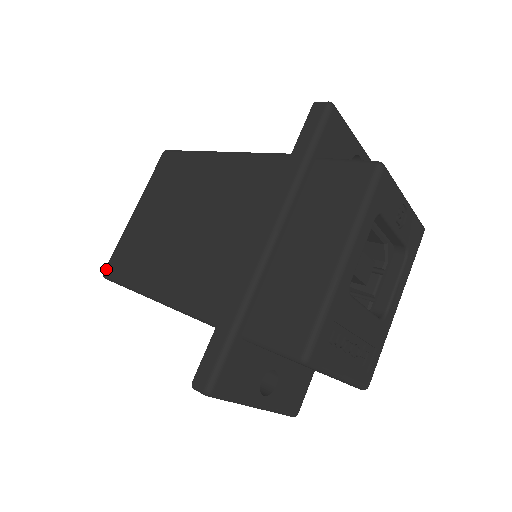
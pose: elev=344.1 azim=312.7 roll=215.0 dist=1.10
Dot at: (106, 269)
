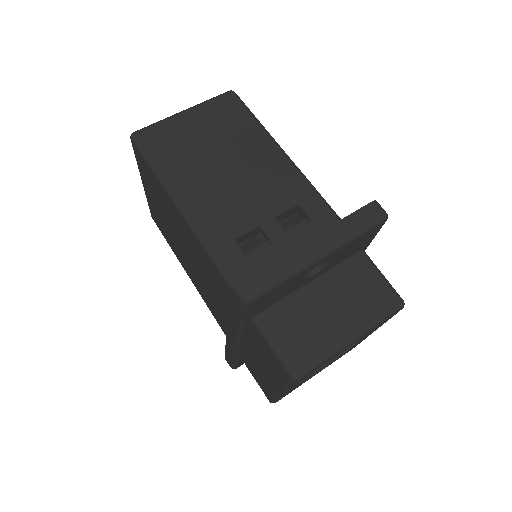
Dot at: occluded
